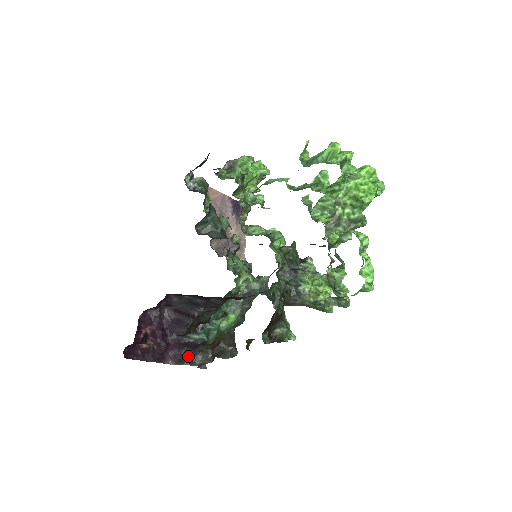
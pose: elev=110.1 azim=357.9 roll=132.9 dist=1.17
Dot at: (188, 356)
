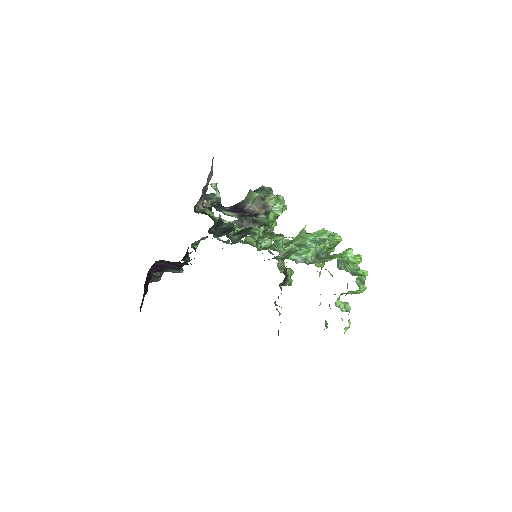
Dot at: occluded
